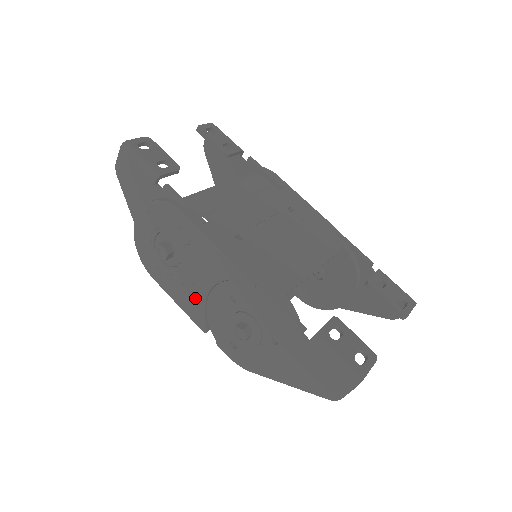
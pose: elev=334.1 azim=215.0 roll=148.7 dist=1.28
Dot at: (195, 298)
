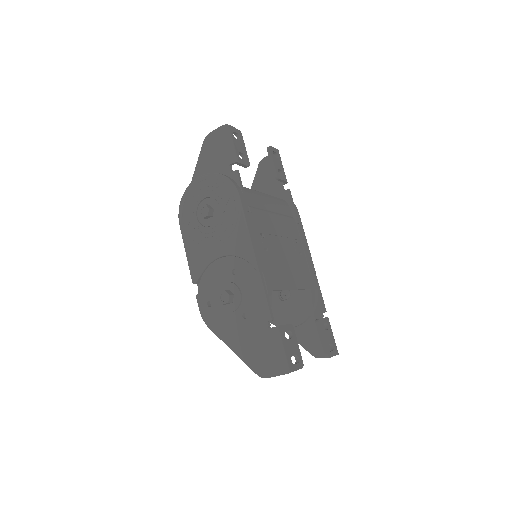
Dot at: (204, 256)
